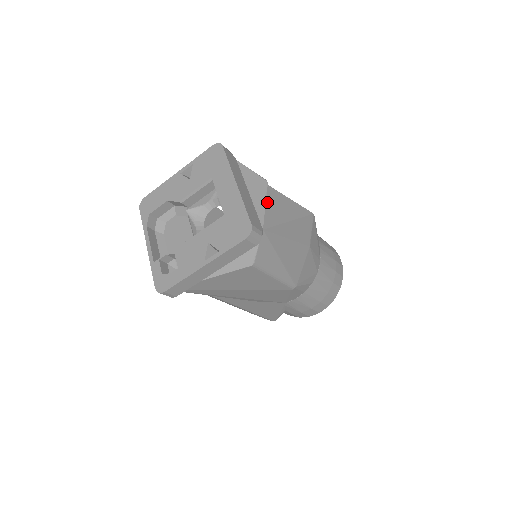
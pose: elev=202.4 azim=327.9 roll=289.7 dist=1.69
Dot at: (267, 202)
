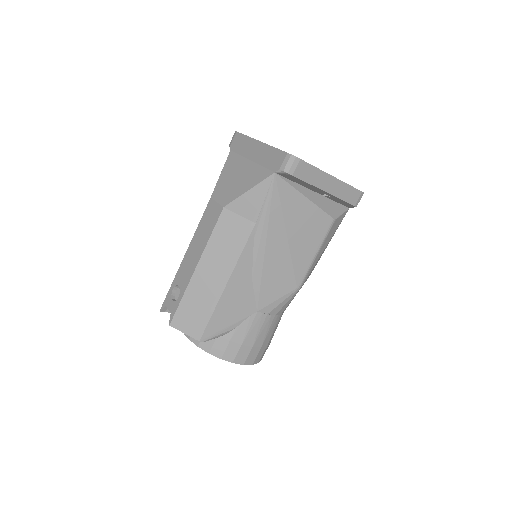
Dot at: occluded
